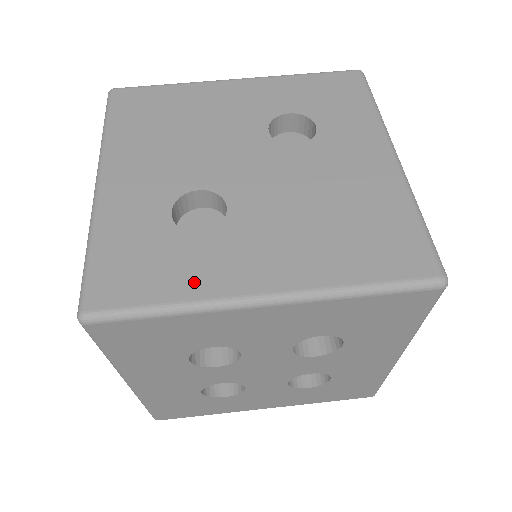
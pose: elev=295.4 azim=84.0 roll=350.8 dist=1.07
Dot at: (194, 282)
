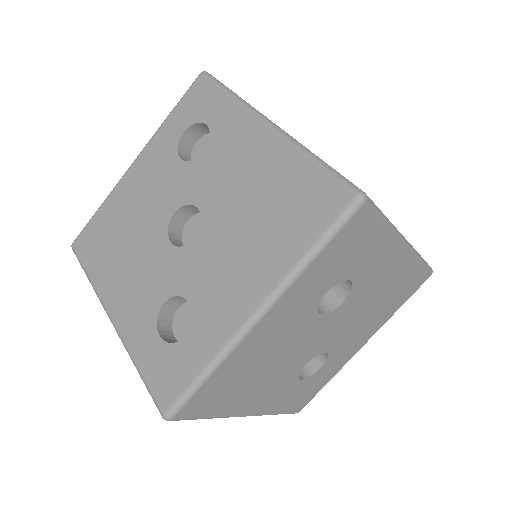
Dot at: (333, 373)
